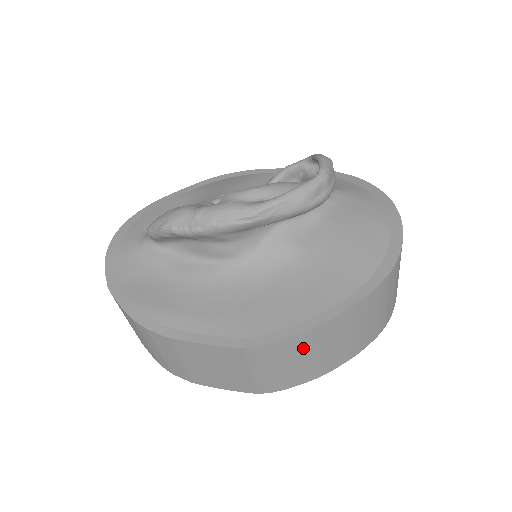
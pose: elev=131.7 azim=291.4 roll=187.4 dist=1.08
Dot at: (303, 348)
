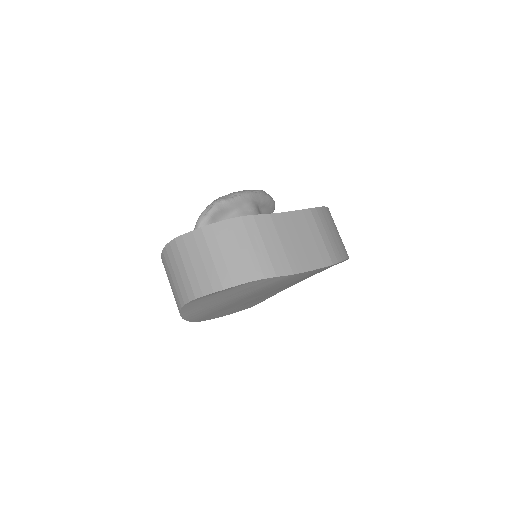
Dot at: (330, 221)
